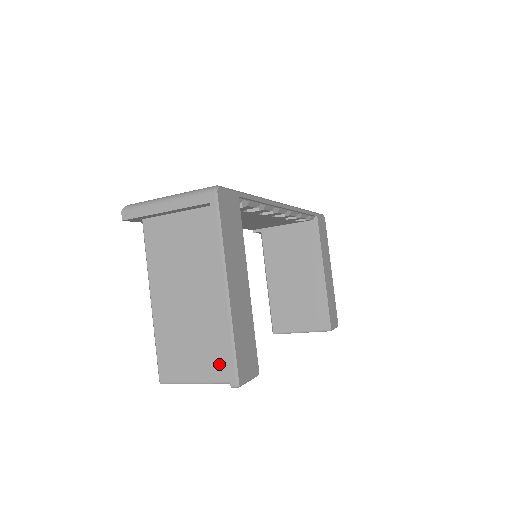
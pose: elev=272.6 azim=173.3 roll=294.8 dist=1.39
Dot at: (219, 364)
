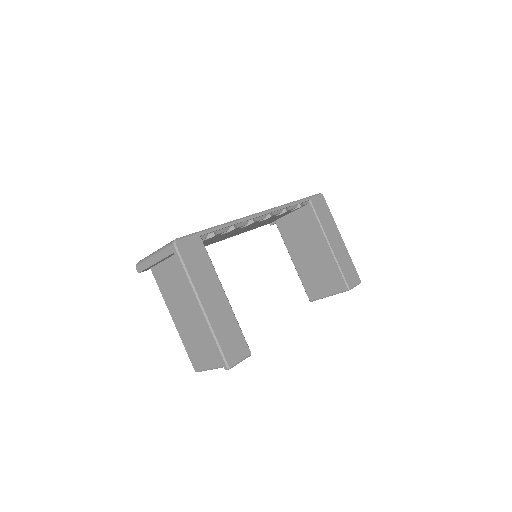
Dot at: occluded
